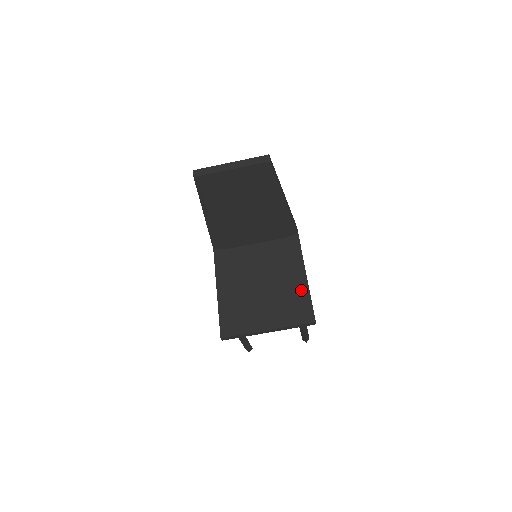
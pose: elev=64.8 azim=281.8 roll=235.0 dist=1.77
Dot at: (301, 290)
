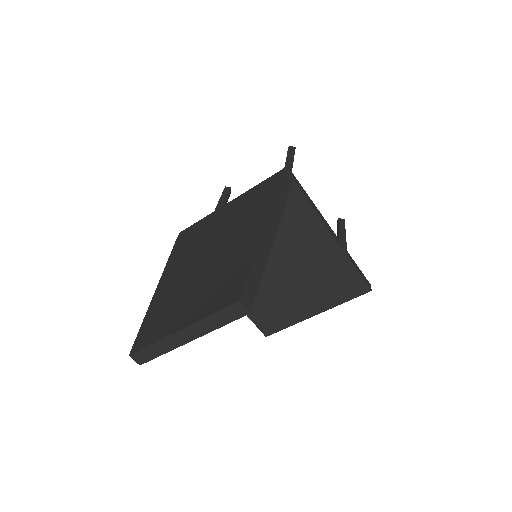
Dot at: (336, 261)
